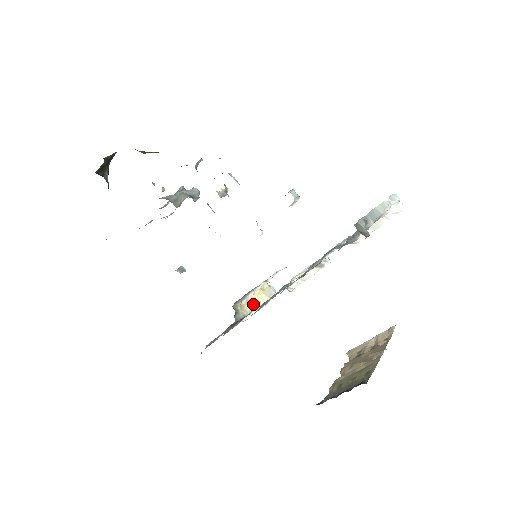
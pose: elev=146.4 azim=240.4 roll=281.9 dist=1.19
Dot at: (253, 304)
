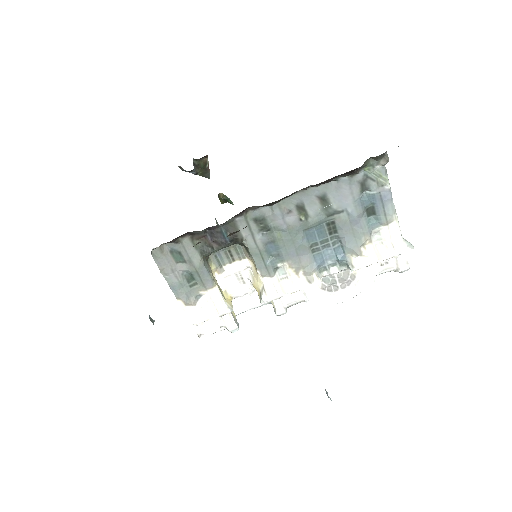
Dot at: (220, 289)
